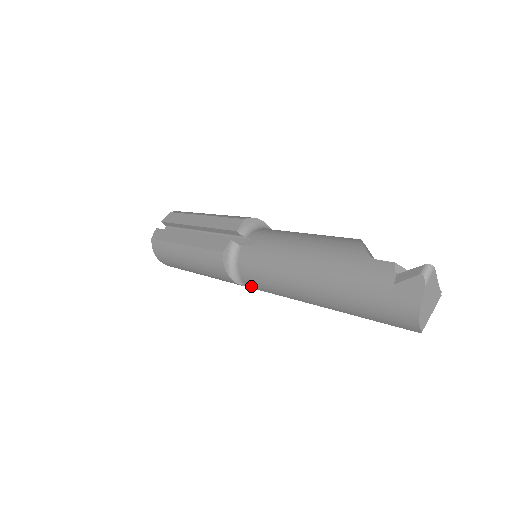
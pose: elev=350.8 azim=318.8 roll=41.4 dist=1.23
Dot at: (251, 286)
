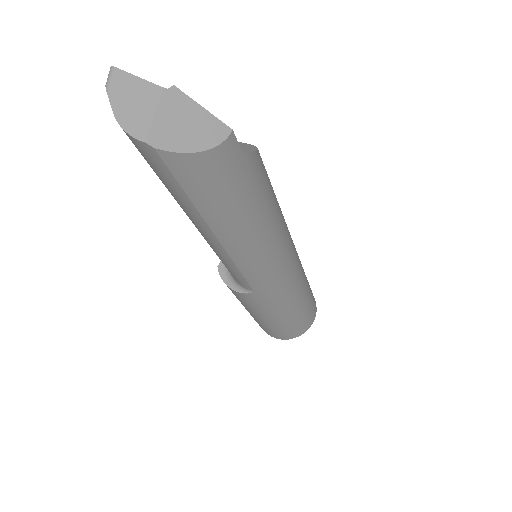
Dot at: (245, 286)
